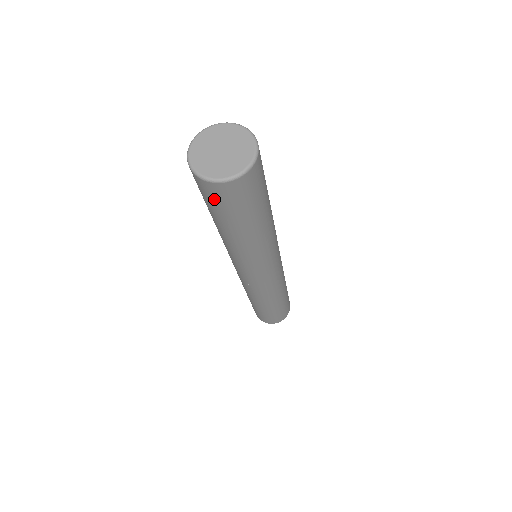
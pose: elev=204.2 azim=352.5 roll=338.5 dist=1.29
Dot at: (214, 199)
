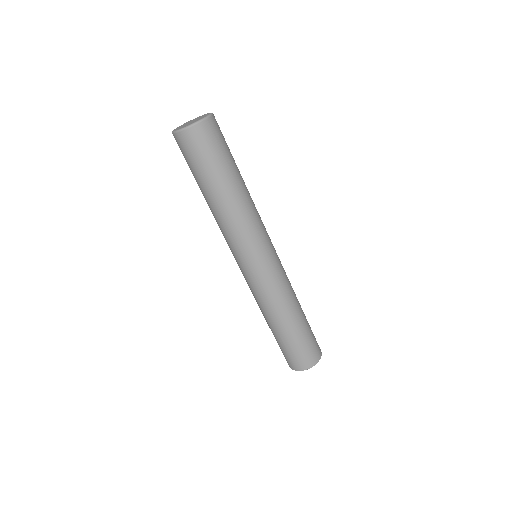
Dot at: (207, 144)
